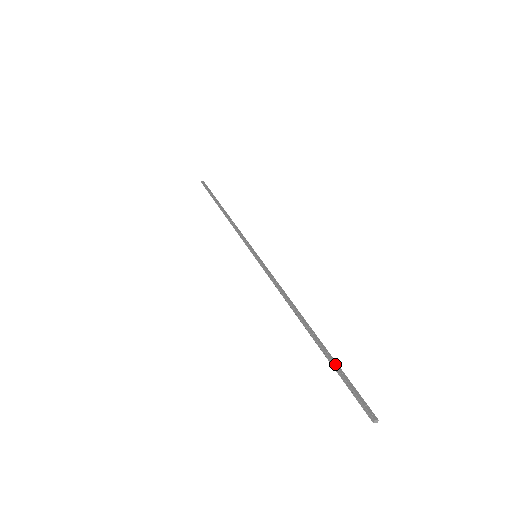
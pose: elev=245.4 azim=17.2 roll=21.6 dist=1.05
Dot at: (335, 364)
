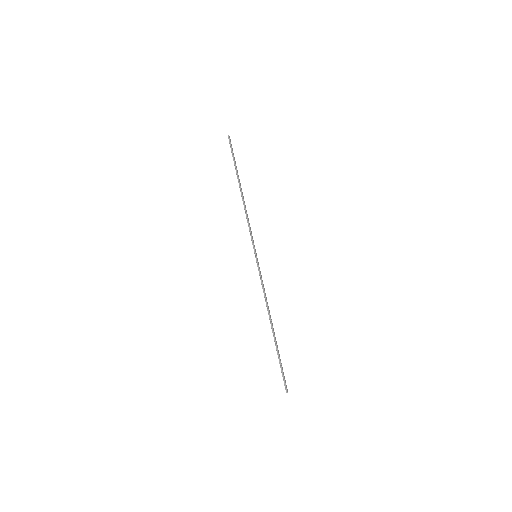
Dot at: occluded
